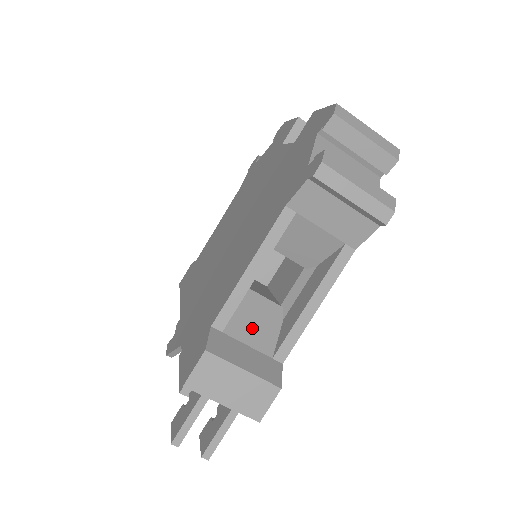
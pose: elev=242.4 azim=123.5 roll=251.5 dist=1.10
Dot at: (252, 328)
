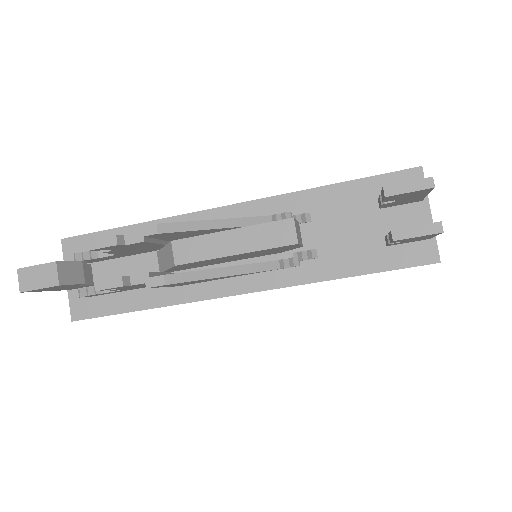
Dot at: occluded
